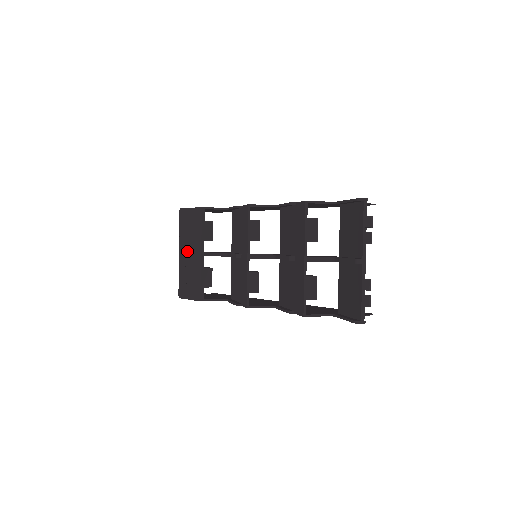
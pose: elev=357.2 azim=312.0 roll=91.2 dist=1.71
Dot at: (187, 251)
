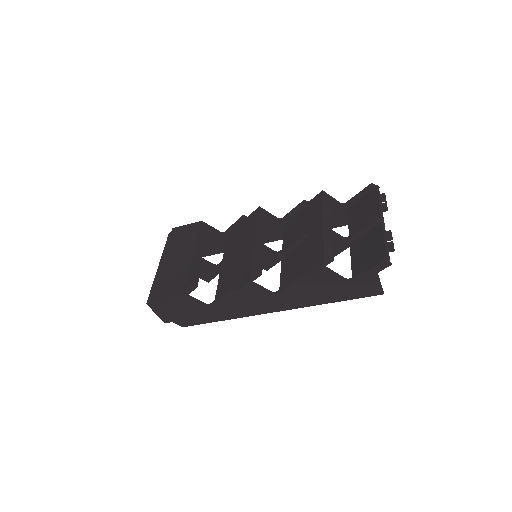
Dot at: (174, 257)
